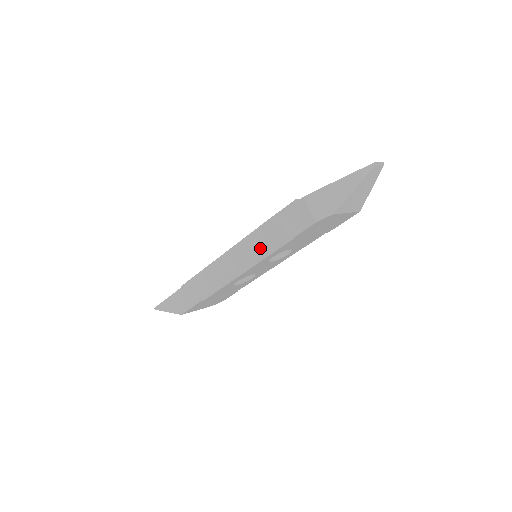
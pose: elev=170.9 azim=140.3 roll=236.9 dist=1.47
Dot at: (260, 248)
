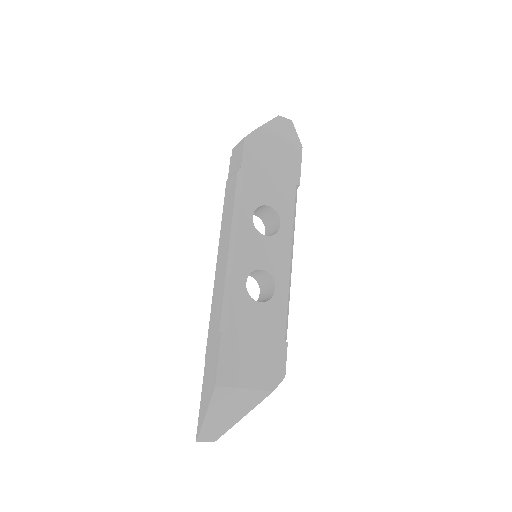
Dot at: (230, 210)
